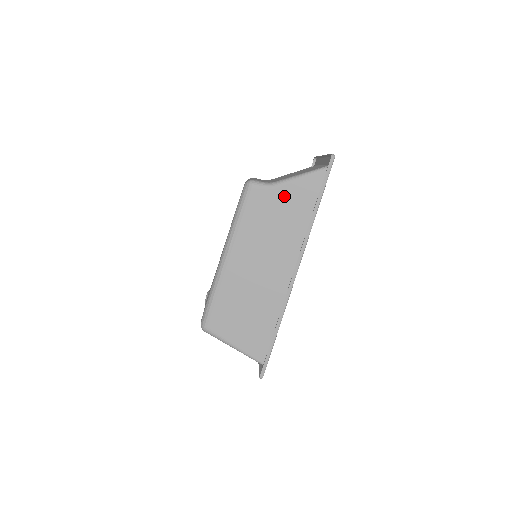
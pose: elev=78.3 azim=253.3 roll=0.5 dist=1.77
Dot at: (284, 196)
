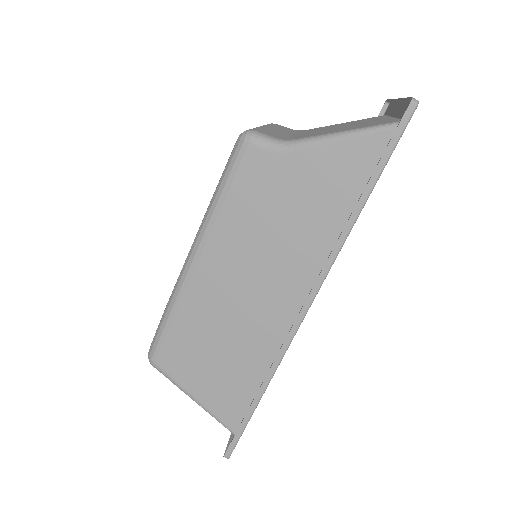
Dot at: (305, 169)
